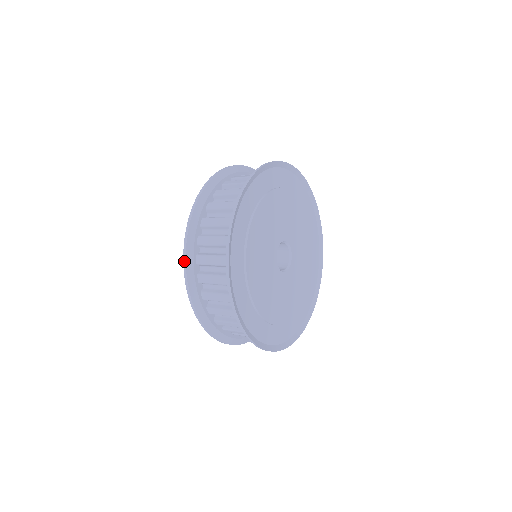
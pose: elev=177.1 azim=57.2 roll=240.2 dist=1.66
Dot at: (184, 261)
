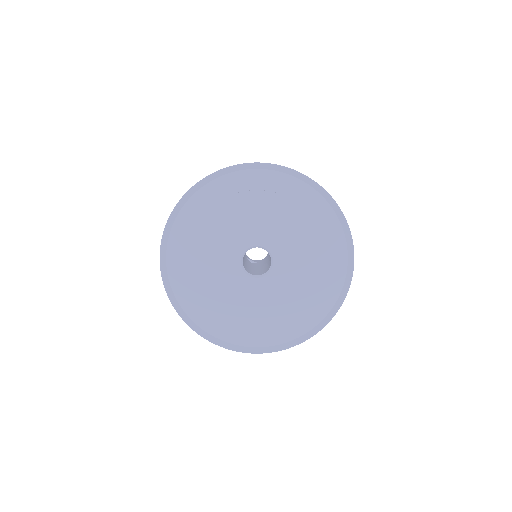
Dot at: occluded
